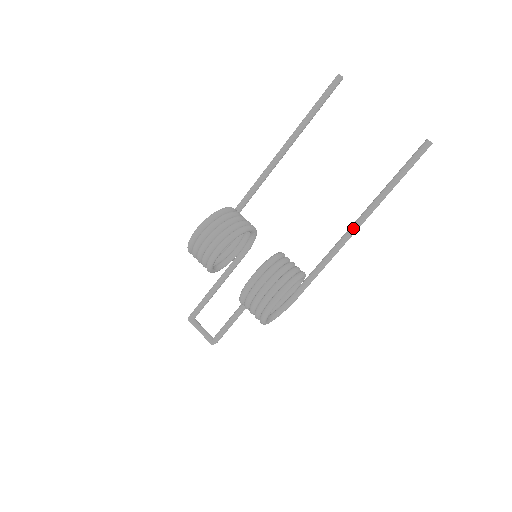
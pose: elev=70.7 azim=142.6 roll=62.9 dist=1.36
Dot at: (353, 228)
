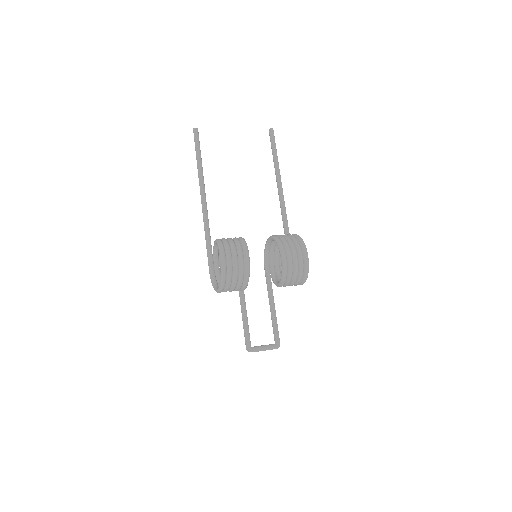
Dot at: (282, 198)
